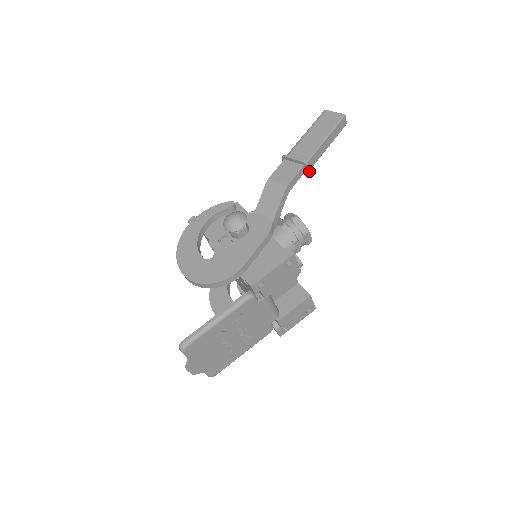
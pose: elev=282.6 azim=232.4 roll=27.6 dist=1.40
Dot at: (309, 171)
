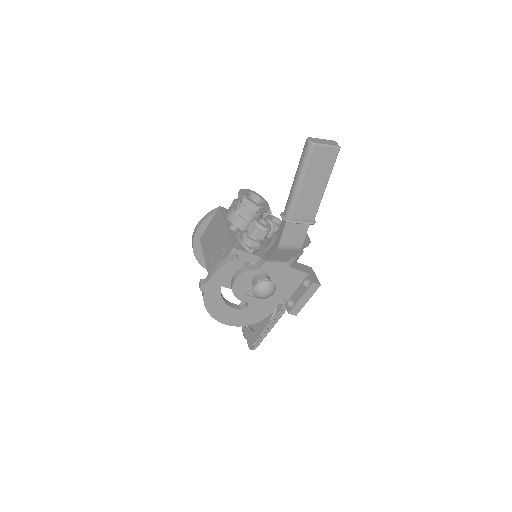
Dot at: occluded
